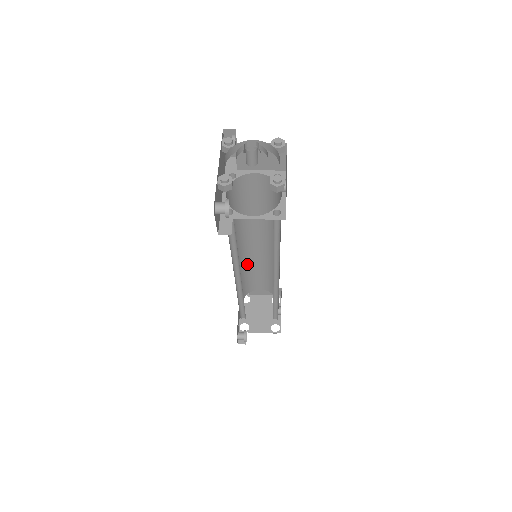
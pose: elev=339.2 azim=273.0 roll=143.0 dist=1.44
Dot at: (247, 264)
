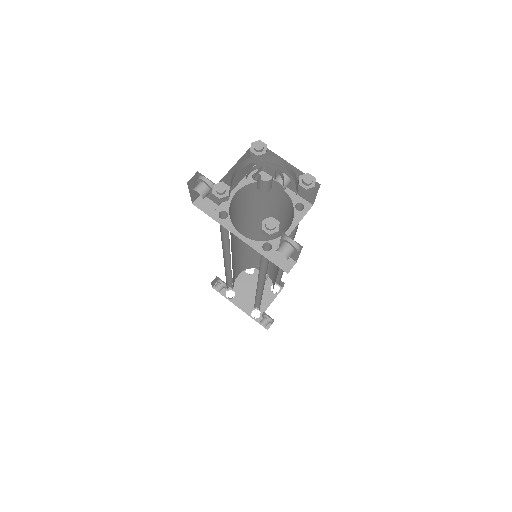
Dot at: occluded
